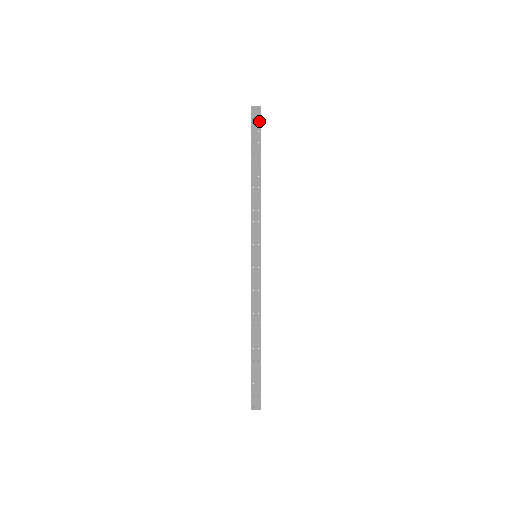
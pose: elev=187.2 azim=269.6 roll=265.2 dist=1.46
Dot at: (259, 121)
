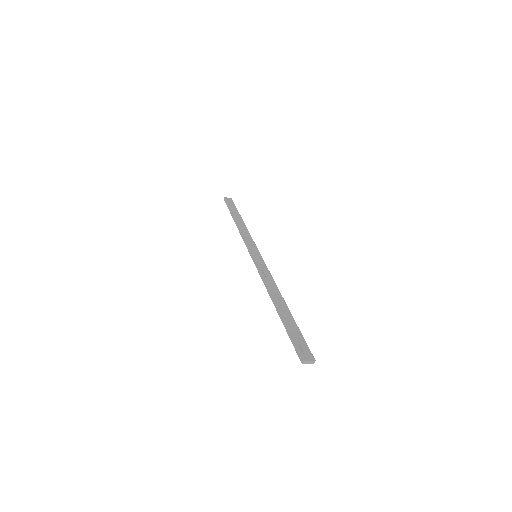
Dot at: (232, 202)
